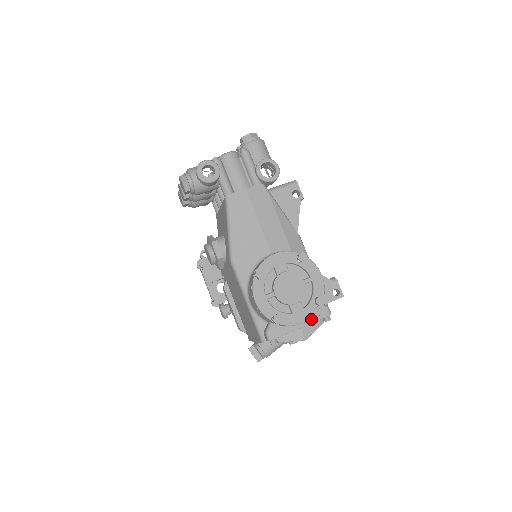
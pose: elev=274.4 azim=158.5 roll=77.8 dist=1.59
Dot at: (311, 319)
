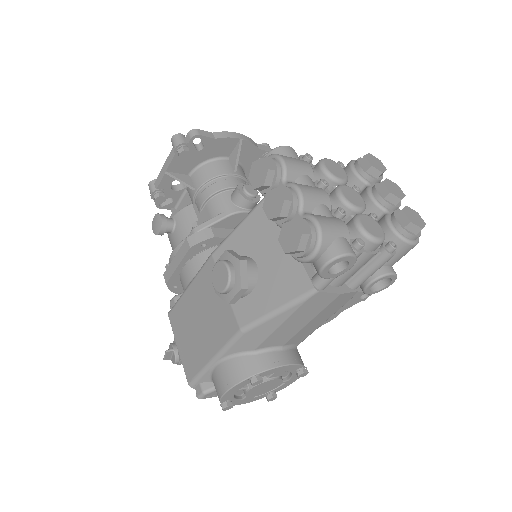
Dot at: occluded
